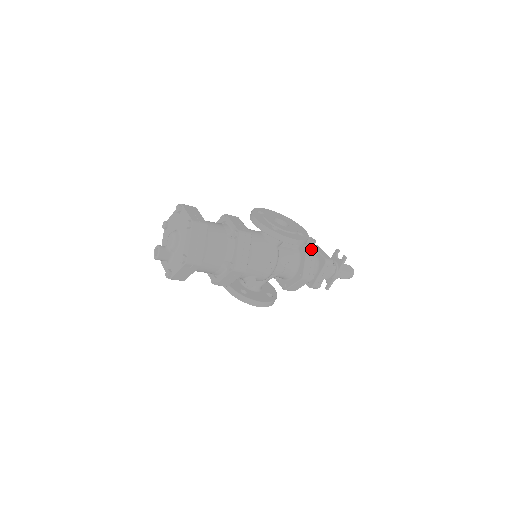
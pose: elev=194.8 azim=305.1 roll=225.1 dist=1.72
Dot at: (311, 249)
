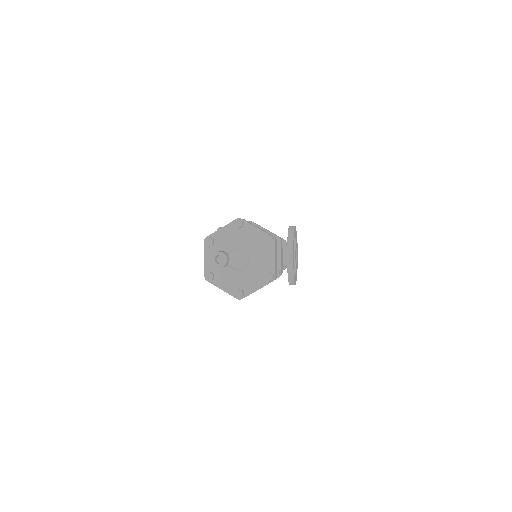
Dot at: occluded
